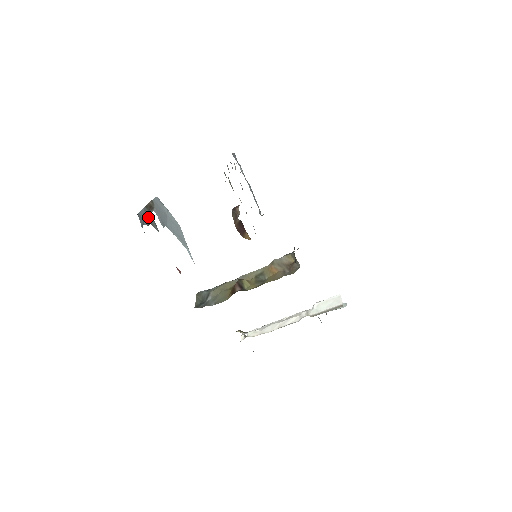
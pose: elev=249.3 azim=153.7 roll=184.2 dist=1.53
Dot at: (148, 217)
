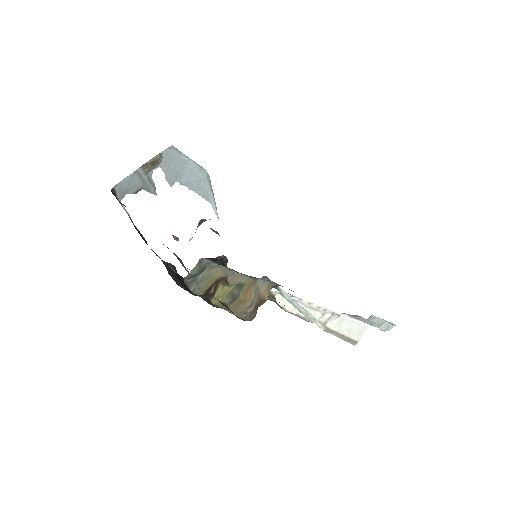
Dot at: (140, 181)
